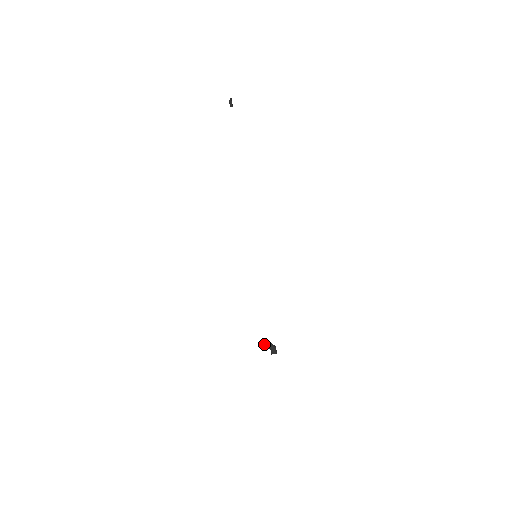
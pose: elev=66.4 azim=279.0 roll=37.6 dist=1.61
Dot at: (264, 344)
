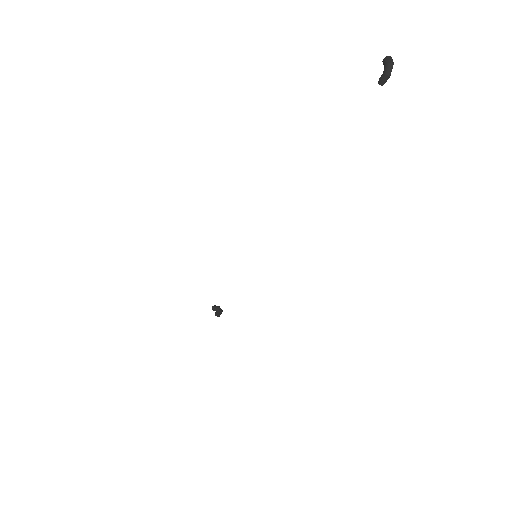
Dot at: (214, 309)
